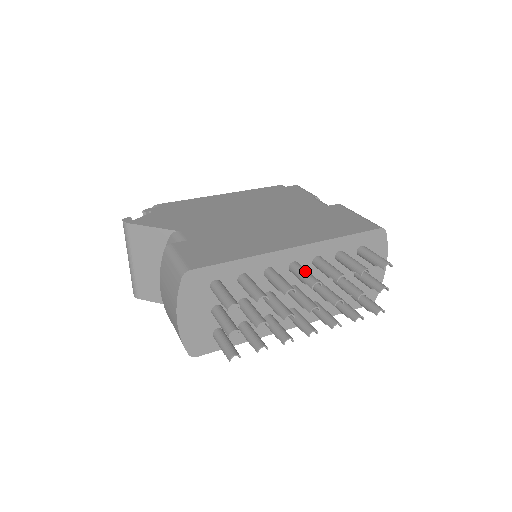
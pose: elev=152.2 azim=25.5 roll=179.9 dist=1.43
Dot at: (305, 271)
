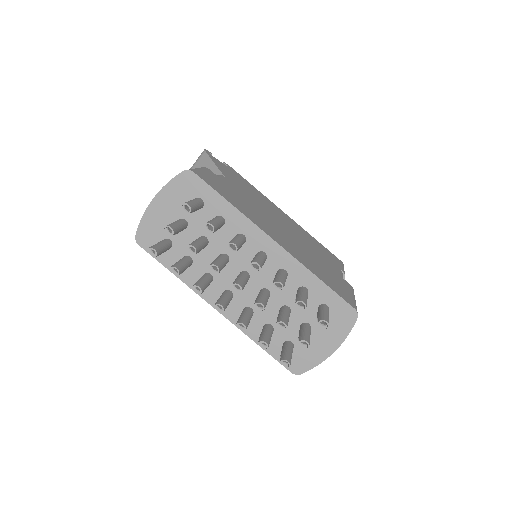
Dot at: (262, 257)
